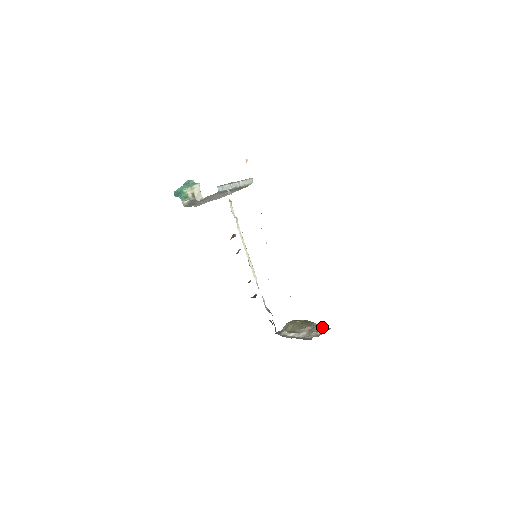
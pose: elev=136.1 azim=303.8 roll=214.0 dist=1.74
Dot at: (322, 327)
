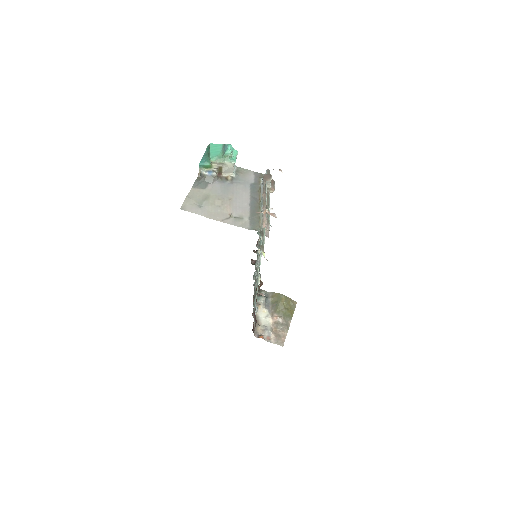
Dot at: (285, 333)
